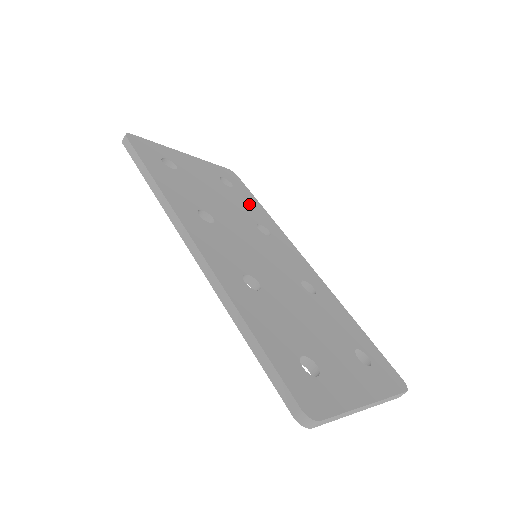
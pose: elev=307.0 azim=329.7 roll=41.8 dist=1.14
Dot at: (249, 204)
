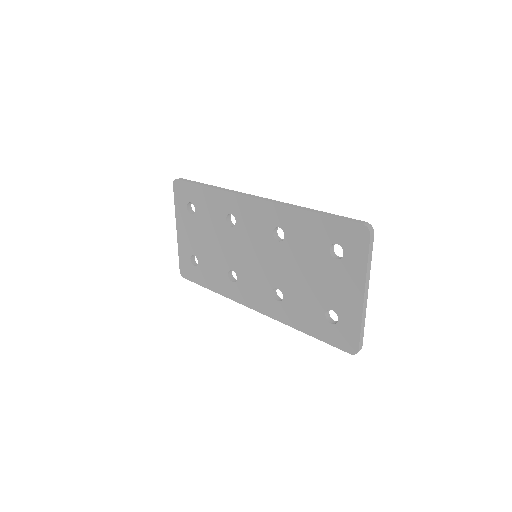
Dot at: occluded
